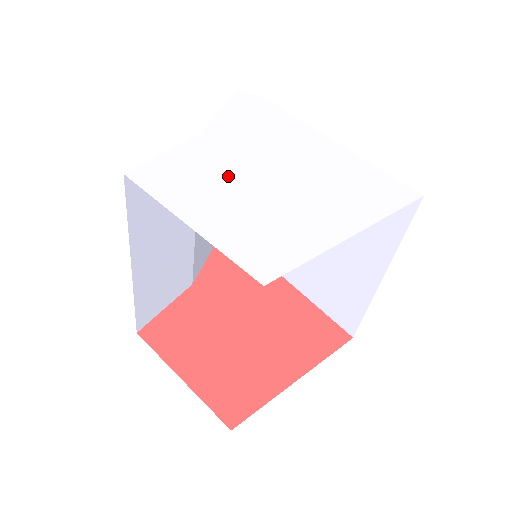
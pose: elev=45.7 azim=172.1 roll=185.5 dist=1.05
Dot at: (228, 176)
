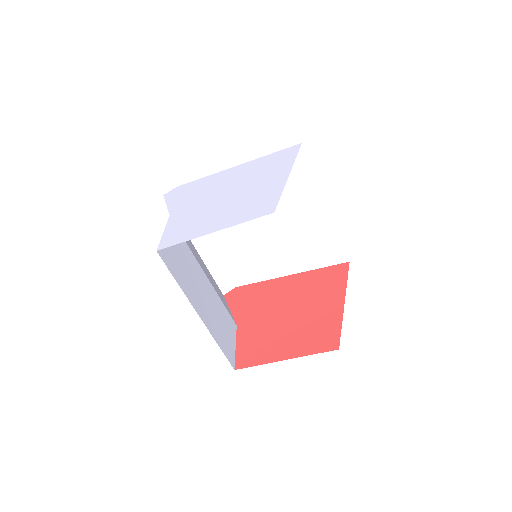
Dot at: (206, 211)
